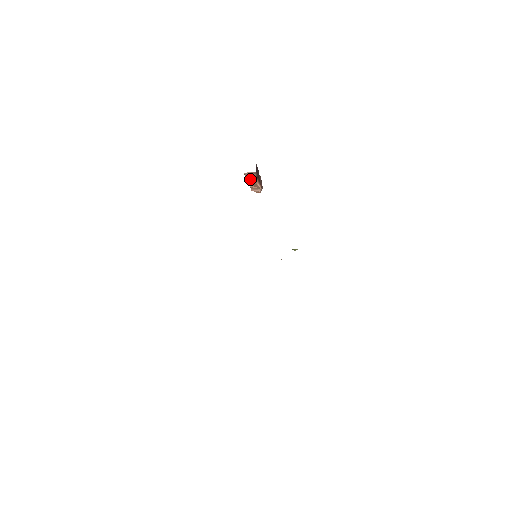
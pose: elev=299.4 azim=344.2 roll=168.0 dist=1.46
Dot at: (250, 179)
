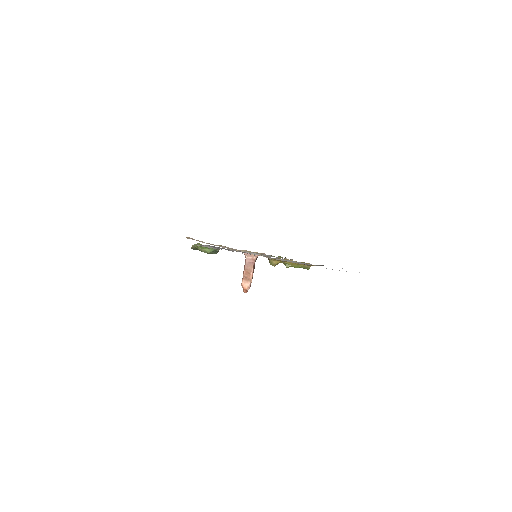
Dot at: (248, 267)
